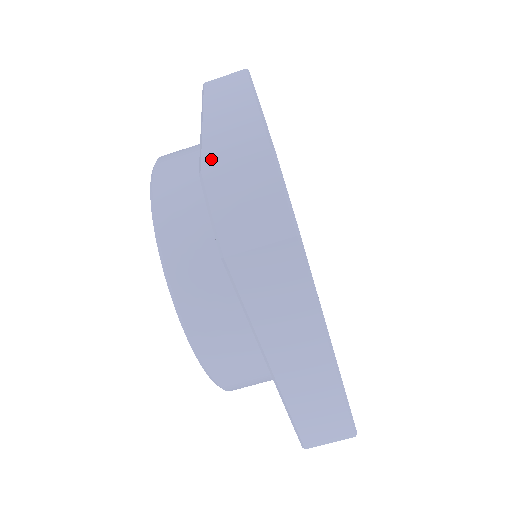
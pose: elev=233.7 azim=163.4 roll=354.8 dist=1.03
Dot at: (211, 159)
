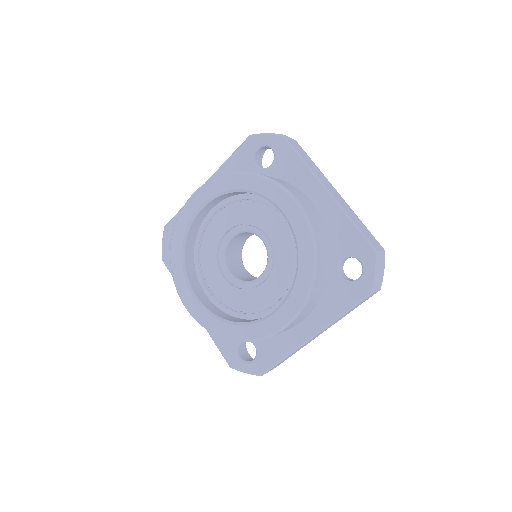
Dot at: (373, 244)
